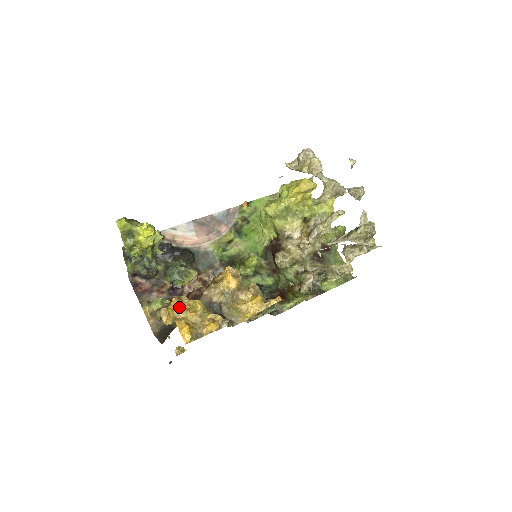
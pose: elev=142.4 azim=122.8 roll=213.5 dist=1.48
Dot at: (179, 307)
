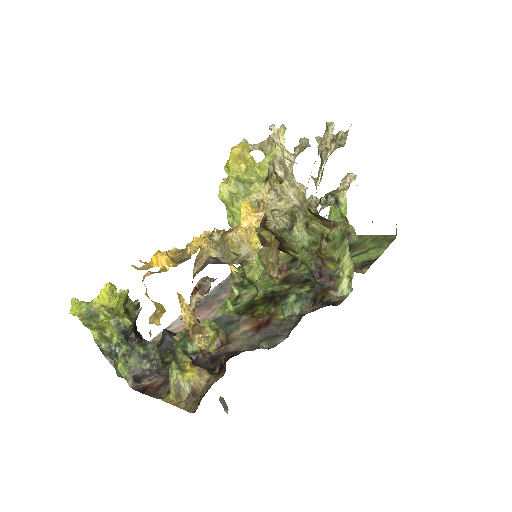
Dot at: (148, 265)
